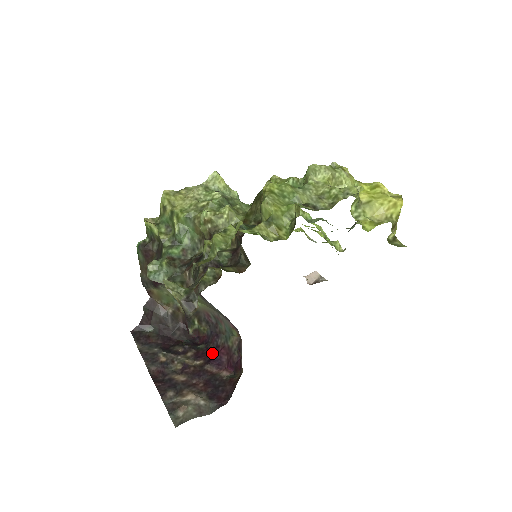
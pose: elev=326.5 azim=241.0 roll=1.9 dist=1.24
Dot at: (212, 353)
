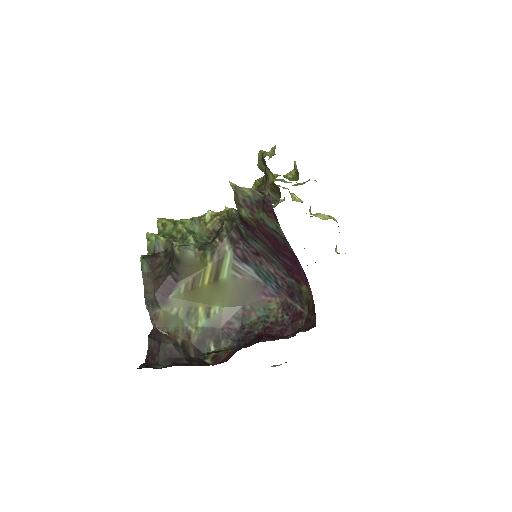
Dot at: (256, 339)
